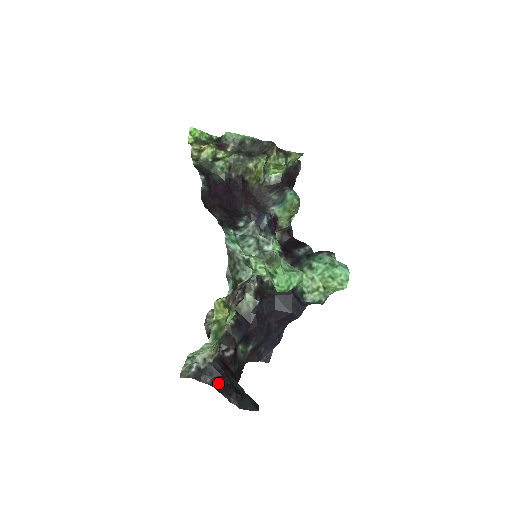
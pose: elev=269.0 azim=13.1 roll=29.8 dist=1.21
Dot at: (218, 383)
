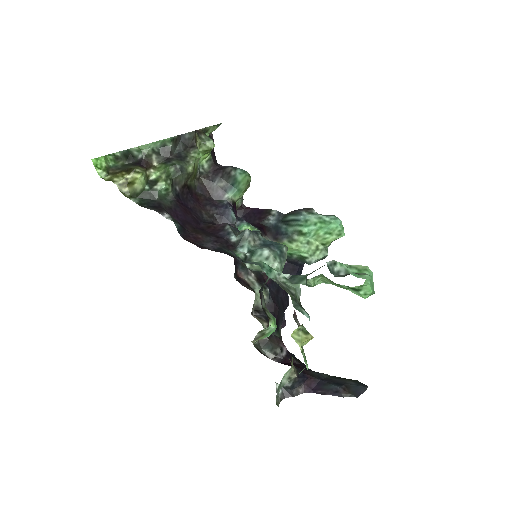
Dot at: (311, 387)
